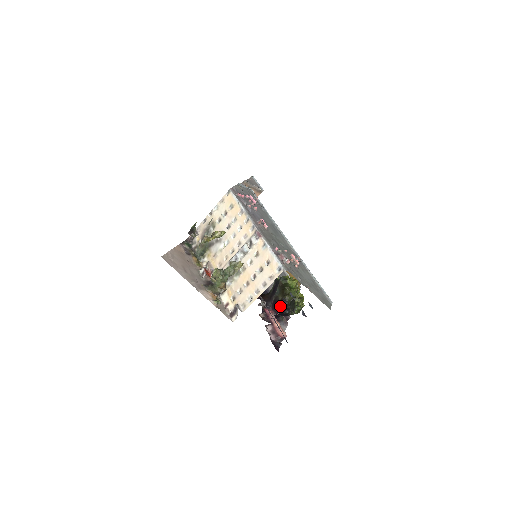
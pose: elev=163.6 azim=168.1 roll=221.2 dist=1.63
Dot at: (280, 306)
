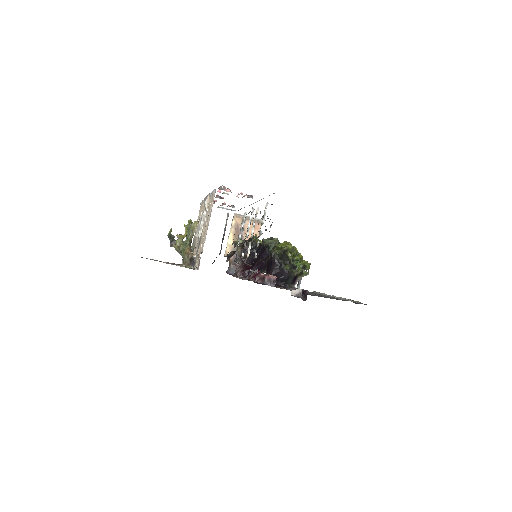
Dot at: (271, 264)
